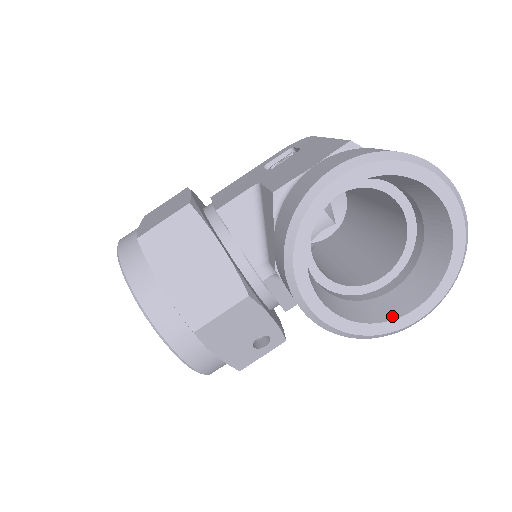
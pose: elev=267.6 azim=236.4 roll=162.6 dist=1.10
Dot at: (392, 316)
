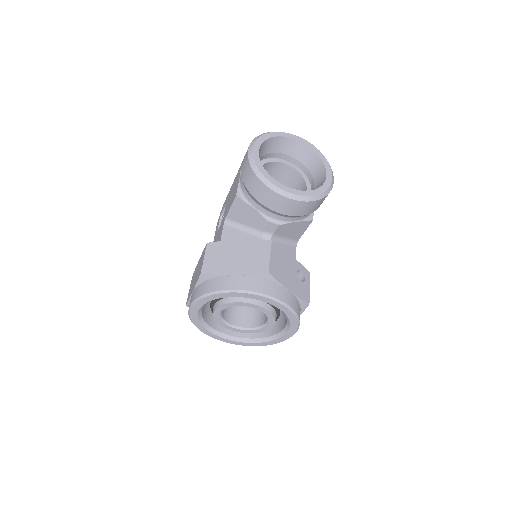
Dot at: (323, 182)
